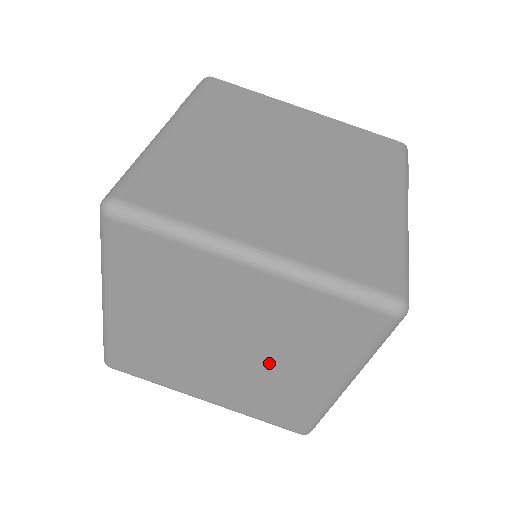
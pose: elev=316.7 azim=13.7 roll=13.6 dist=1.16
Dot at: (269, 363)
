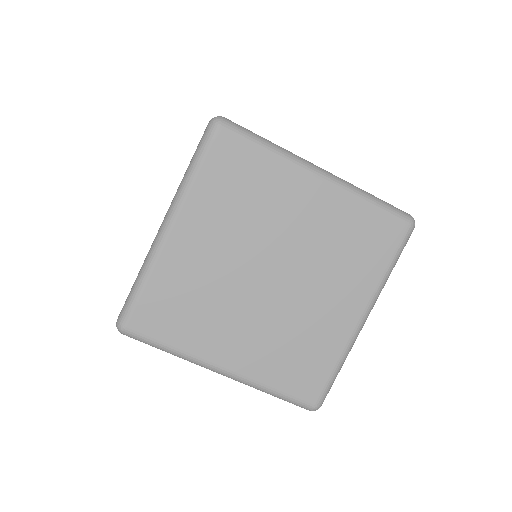
Dot at: (307, 293)
